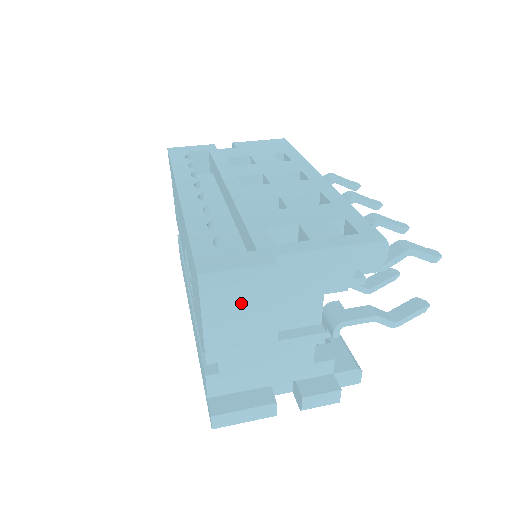
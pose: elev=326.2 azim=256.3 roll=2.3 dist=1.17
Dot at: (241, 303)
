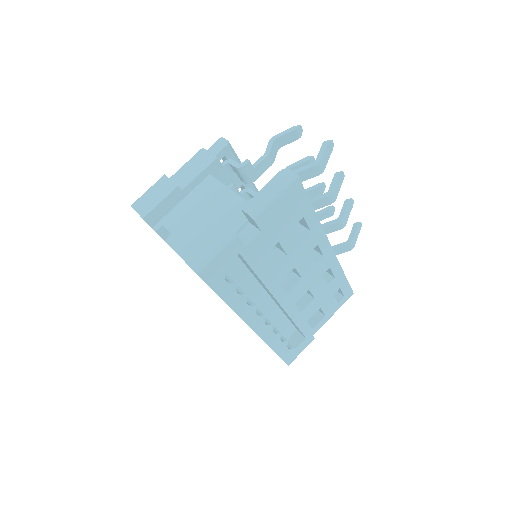
Dot at: occluded
